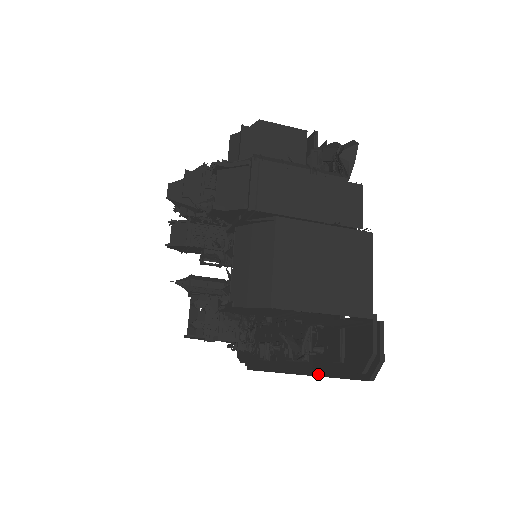
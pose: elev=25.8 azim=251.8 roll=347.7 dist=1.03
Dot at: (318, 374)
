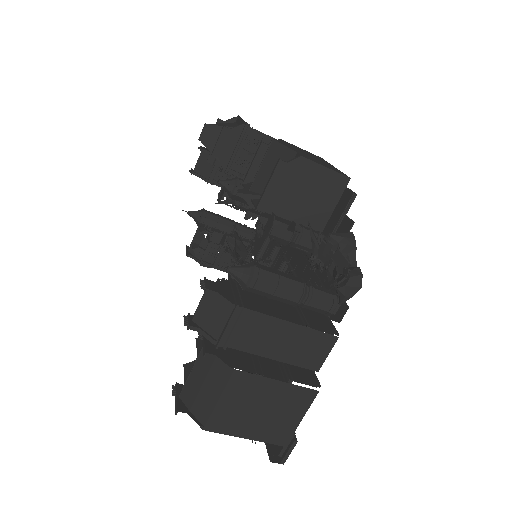
Dot at: occluded
